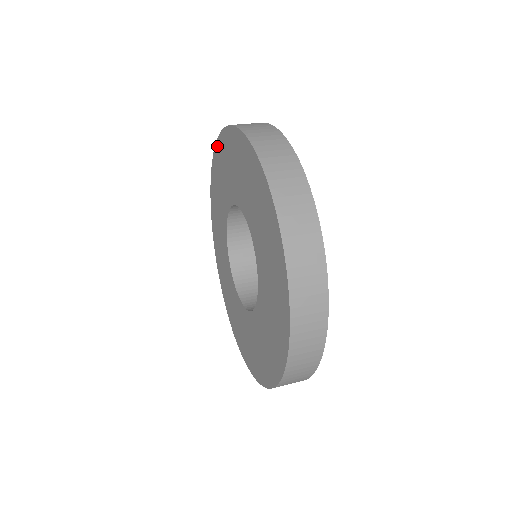
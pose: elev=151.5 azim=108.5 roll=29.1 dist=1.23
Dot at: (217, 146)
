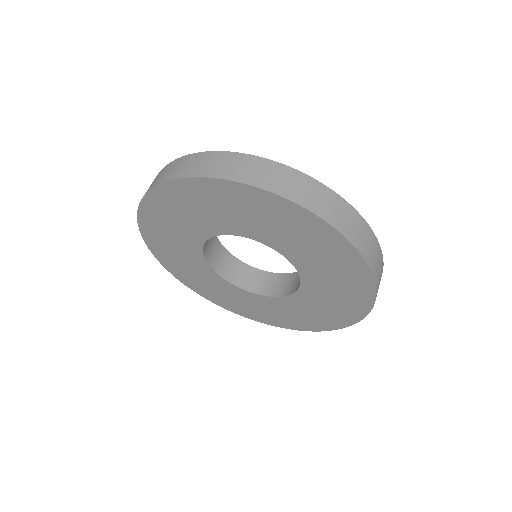
Dot at: (275, 199)
